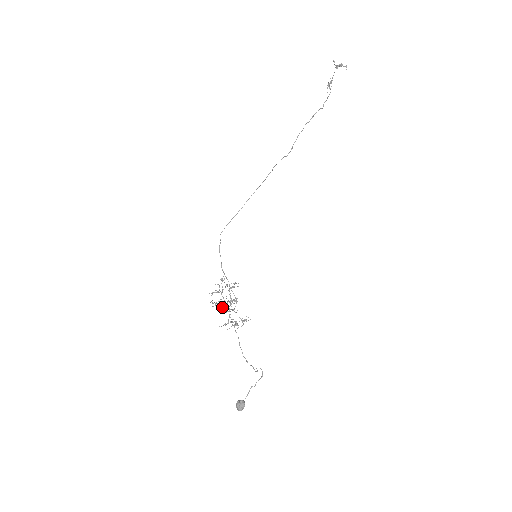
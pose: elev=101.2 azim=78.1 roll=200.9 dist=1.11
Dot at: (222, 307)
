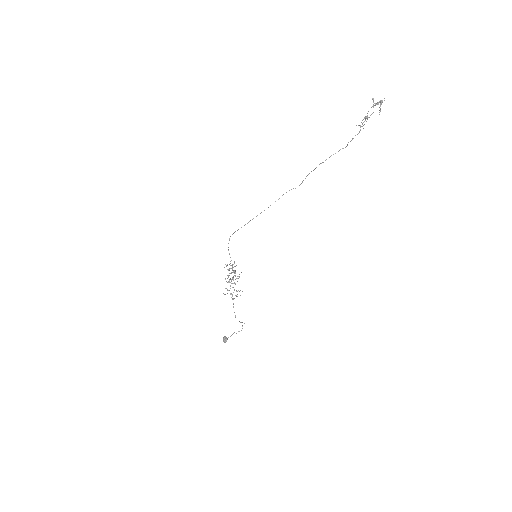
Dot at: (226, 281)
